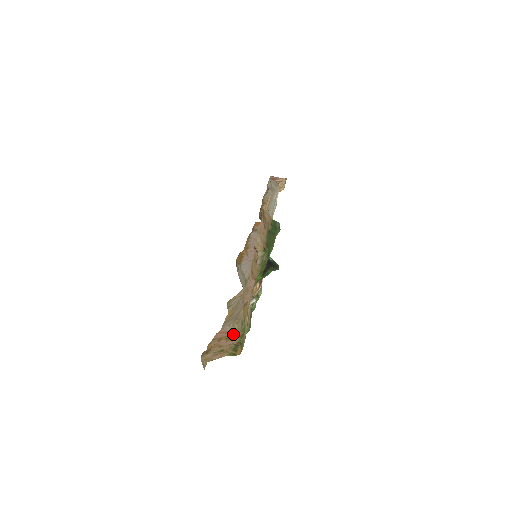
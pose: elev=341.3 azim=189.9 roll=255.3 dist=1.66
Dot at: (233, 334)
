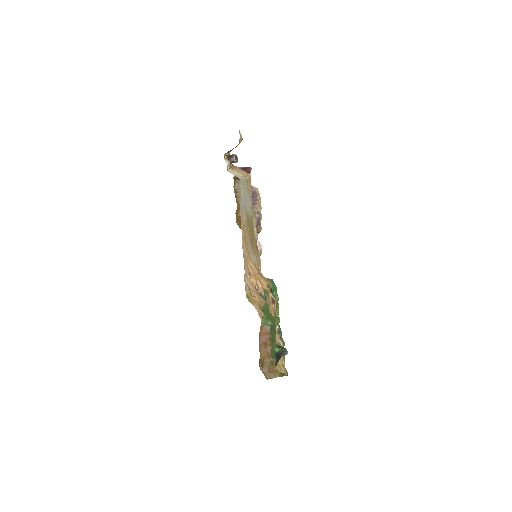
Dot at: occluded
